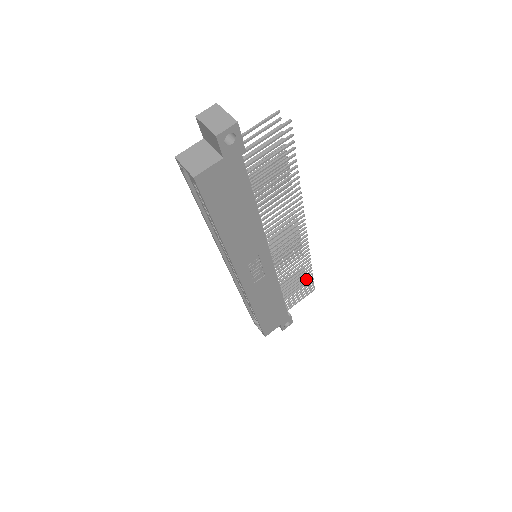
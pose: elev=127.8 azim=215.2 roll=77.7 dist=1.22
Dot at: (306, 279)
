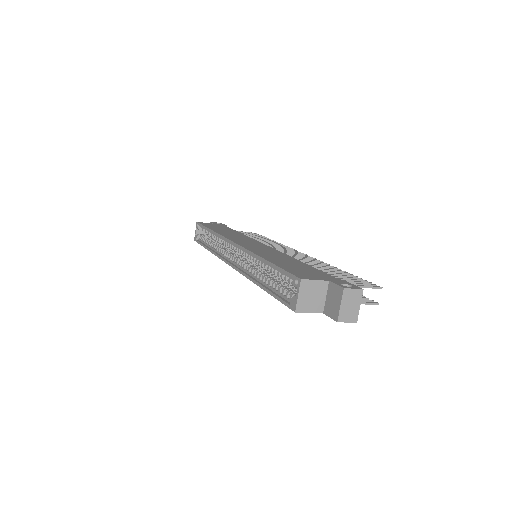
Dot at: (258, 234)
